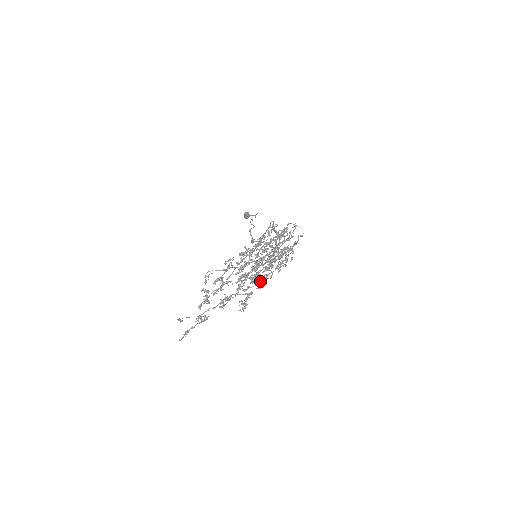
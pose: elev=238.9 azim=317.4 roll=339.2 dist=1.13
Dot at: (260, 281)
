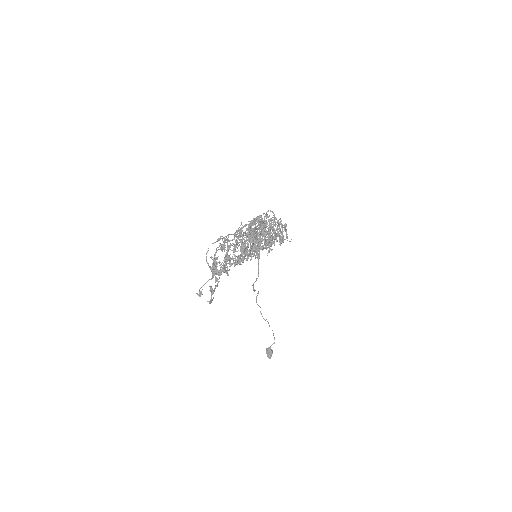
Dot at: occluded
